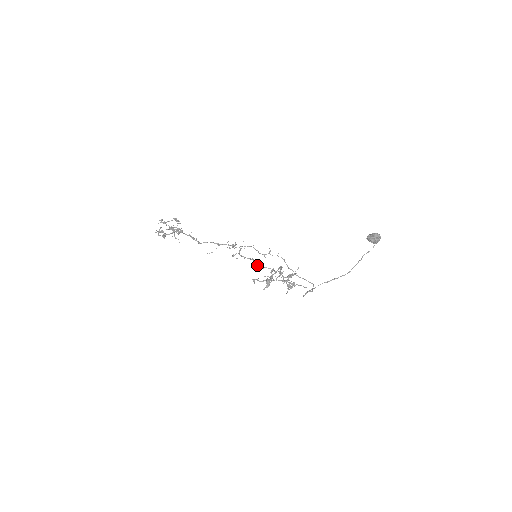
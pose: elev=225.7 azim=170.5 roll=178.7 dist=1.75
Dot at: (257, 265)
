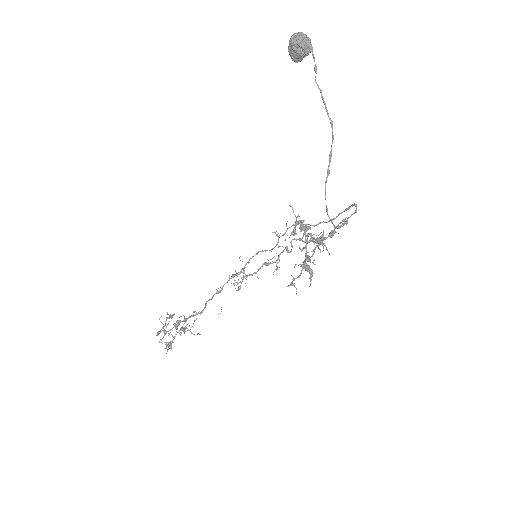
Dot at: occluded
